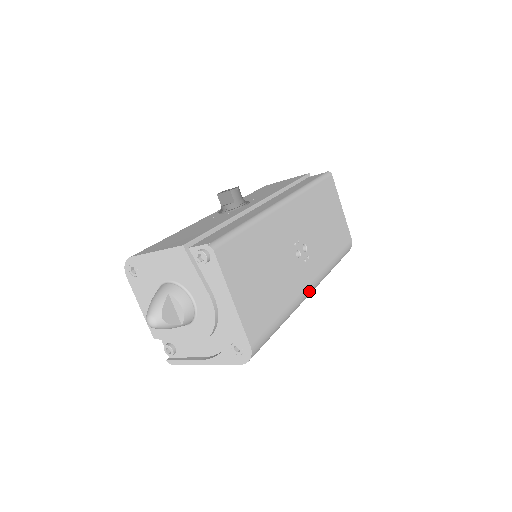
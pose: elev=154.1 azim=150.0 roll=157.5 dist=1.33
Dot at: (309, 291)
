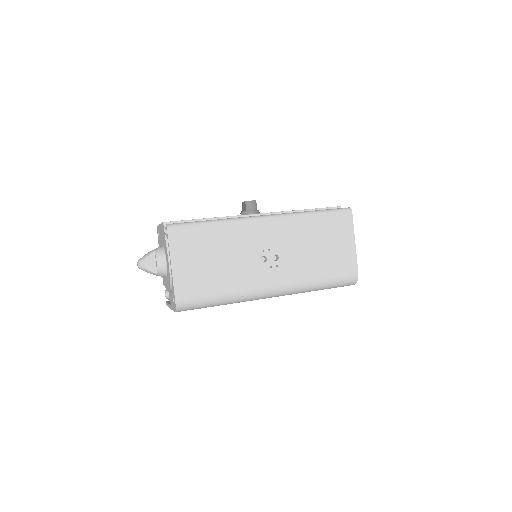
Dot at: (267, 291)
